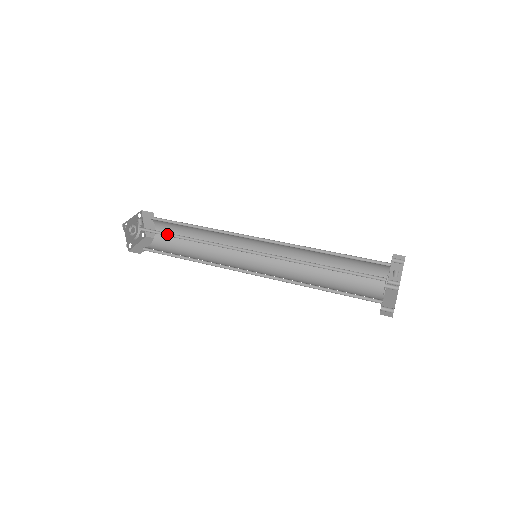
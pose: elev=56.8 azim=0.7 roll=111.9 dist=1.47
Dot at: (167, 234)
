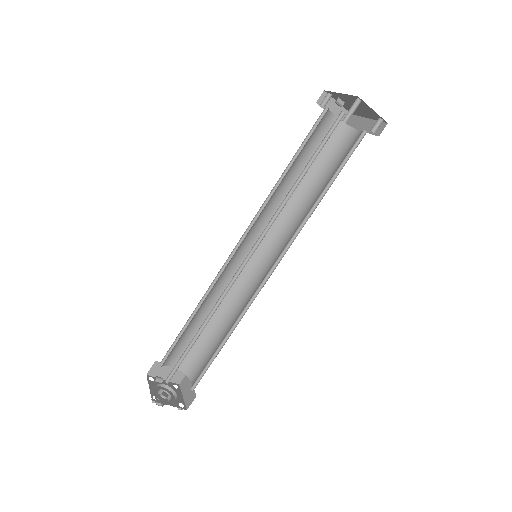
Dot at: (187, 351)
